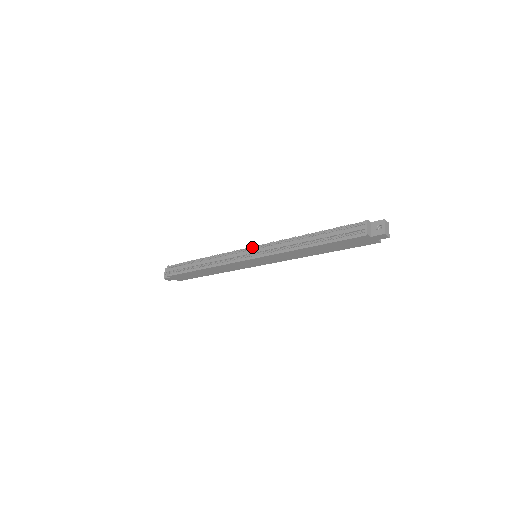
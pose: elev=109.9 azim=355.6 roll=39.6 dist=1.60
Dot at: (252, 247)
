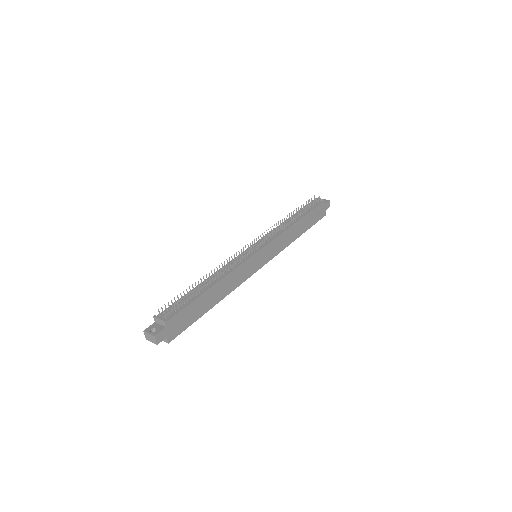
Dot at: (254, 241)
